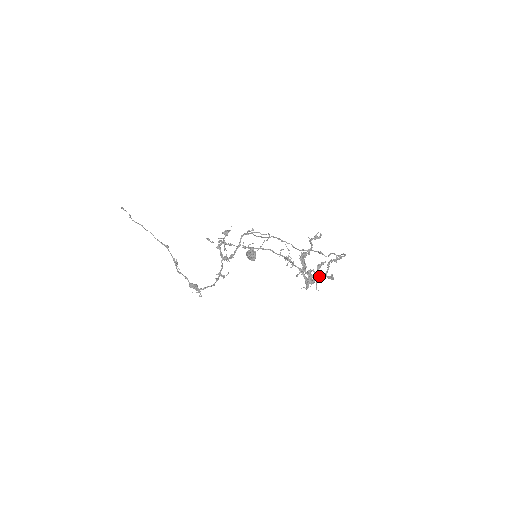
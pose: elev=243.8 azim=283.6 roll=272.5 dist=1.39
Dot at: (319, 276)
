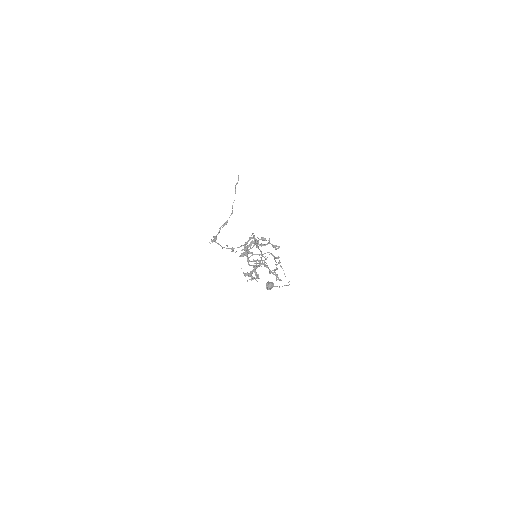
Dot at: occluded
